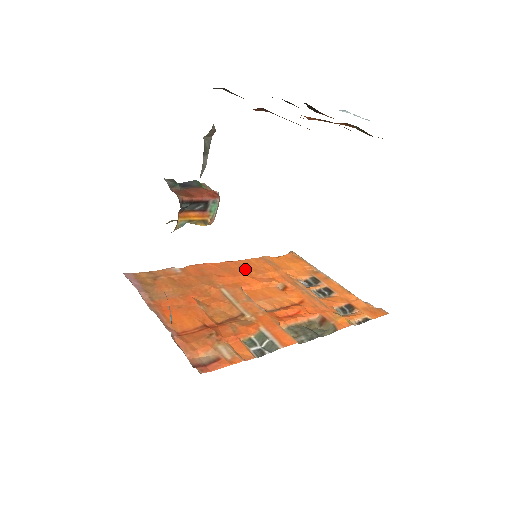
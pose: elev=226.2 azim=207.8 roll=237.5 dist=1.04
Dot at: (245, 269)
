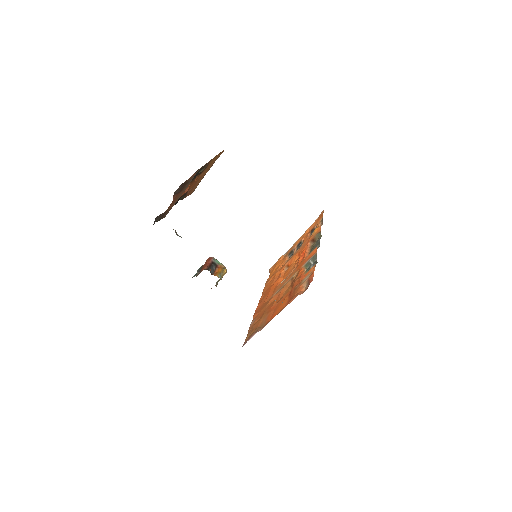
Dot at: (268, 289)
